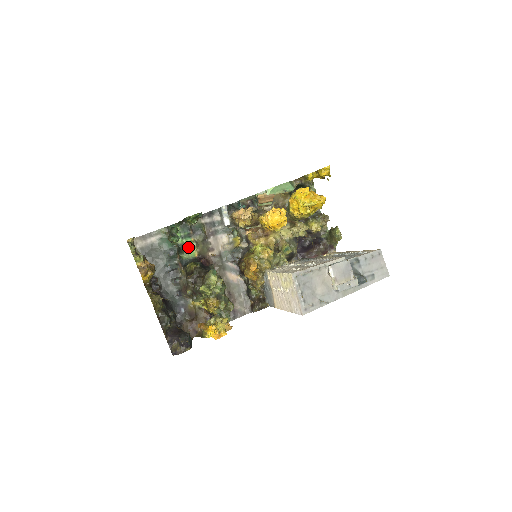
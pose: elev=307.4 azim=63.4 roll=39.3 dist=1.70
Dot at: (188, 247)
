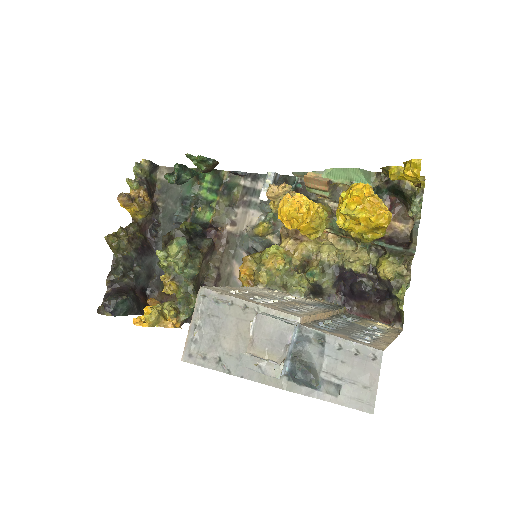
Dot at: (209, 205)
